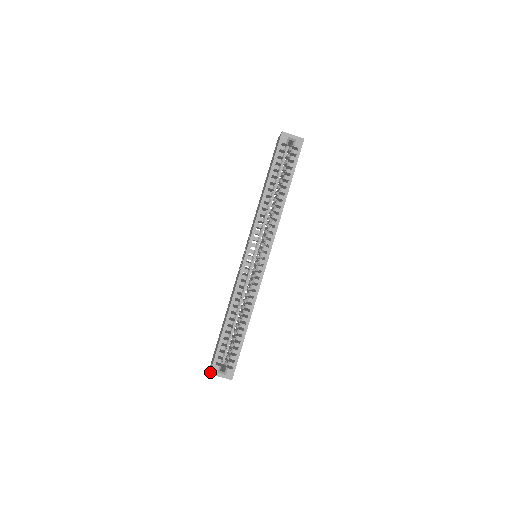
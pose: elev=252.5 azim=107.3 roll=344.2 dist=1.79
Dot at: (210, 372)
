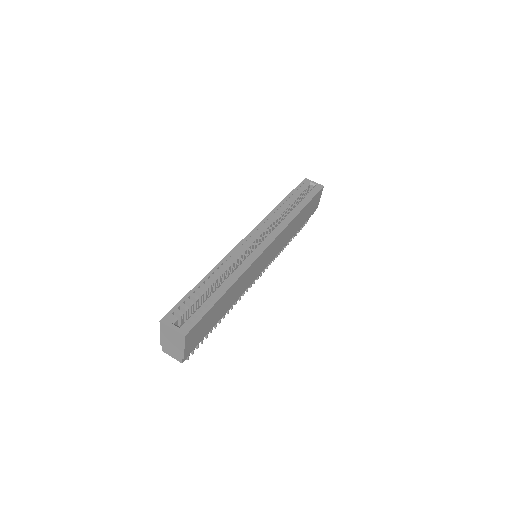
Dot at: (161, 319)
